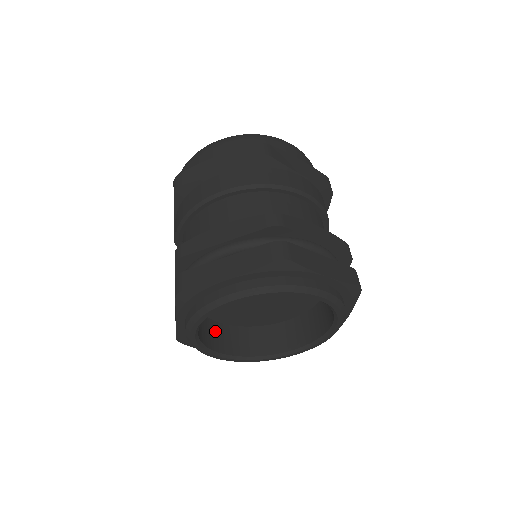
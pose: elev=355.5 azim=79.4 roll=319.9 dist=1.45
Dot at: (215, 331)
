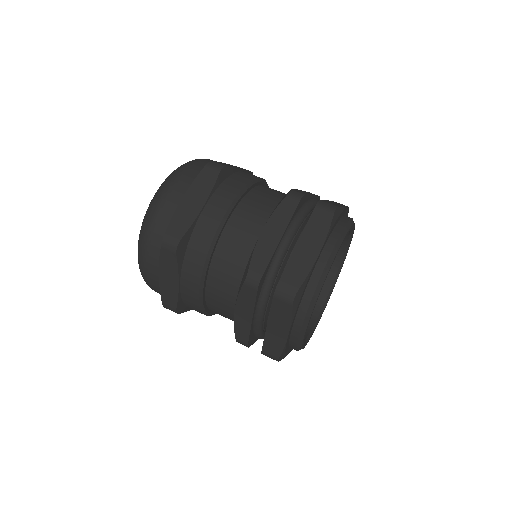
Dot at: occluded
